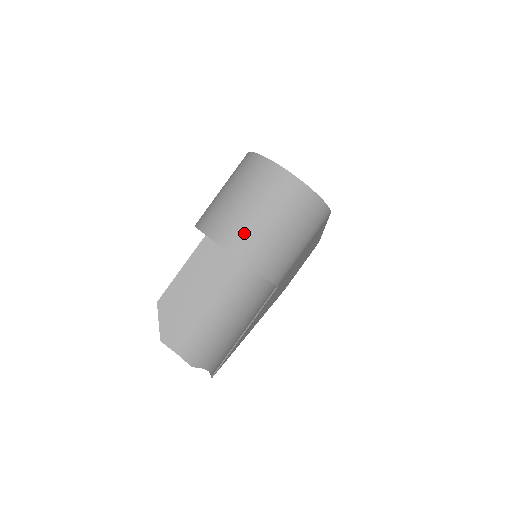
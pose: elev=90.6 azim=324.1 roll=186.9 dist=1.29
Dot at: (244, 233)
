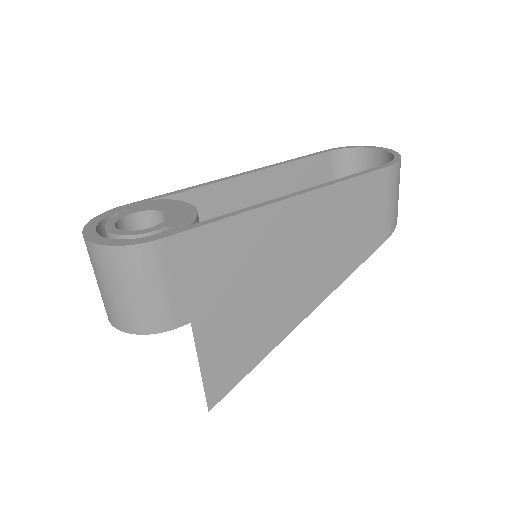
Dot at: (104, 304)
